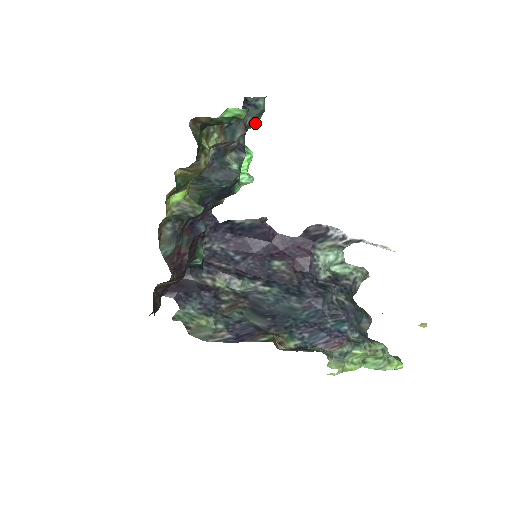
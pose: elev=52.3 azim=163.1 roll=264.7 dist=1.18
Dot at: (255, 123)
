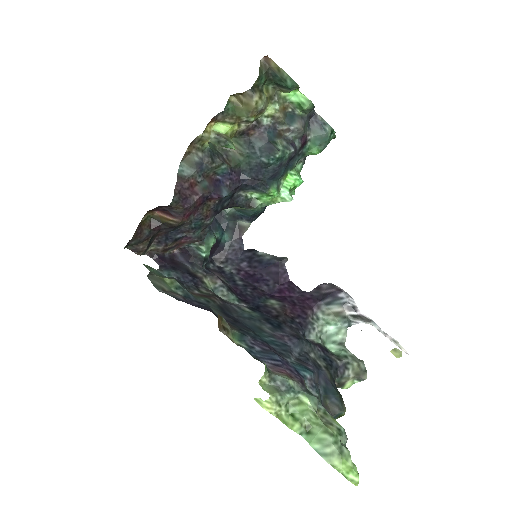
Dot at: (316, 148)
